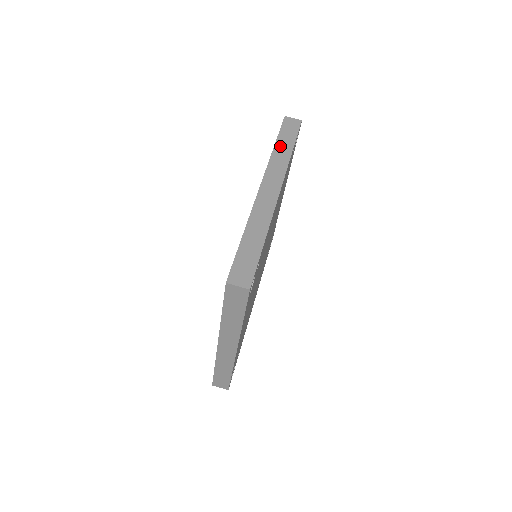
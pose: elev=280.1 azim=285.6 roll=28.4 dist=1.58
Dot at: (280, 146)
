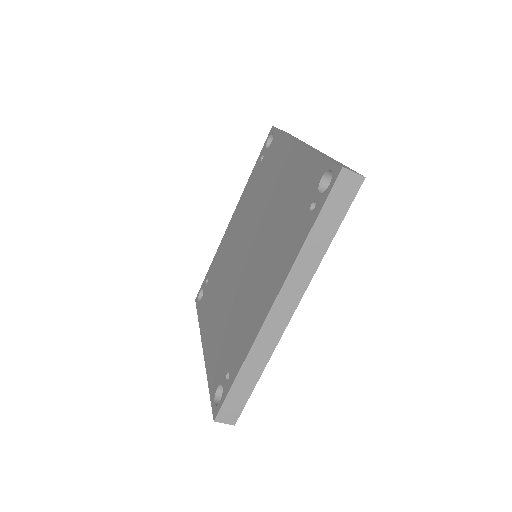
Dot at: (315, 237)
